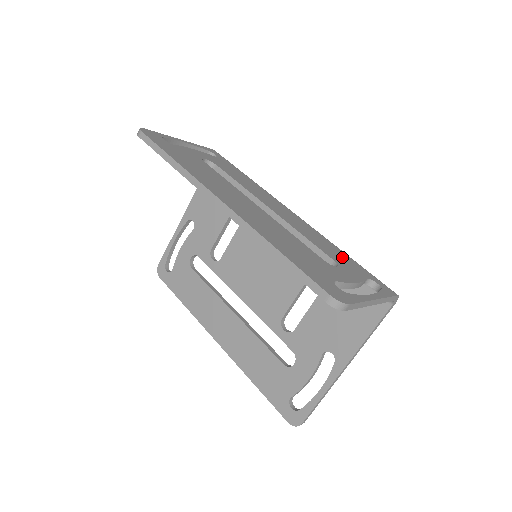
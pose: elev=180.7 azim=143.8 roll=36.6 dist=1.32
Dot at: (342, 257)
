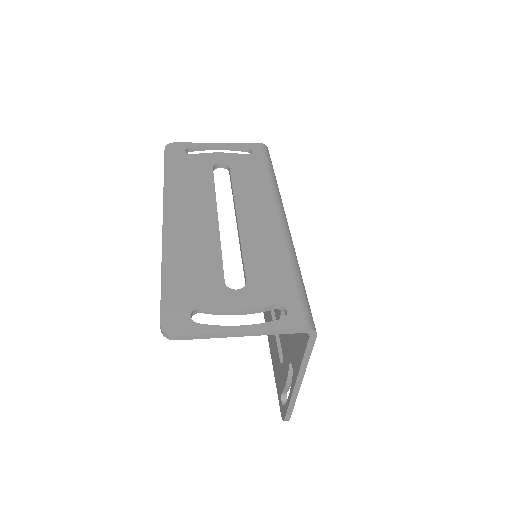
Dot at: (273, 276)
